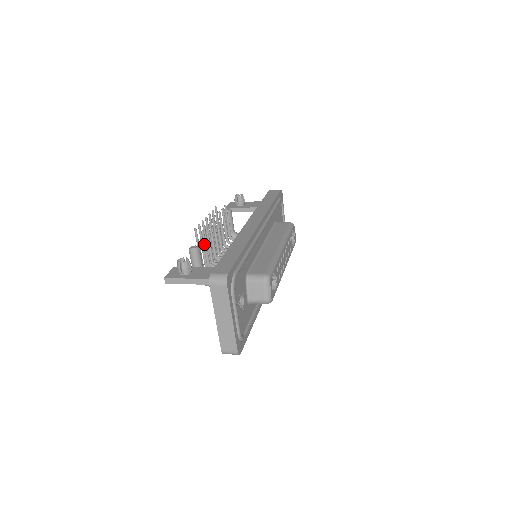
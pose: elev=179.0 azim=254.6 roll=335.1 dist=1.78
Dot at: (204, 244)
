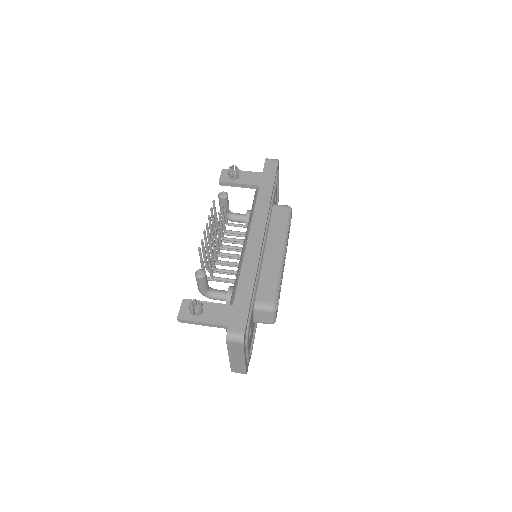
Dot at: (209, 263)
